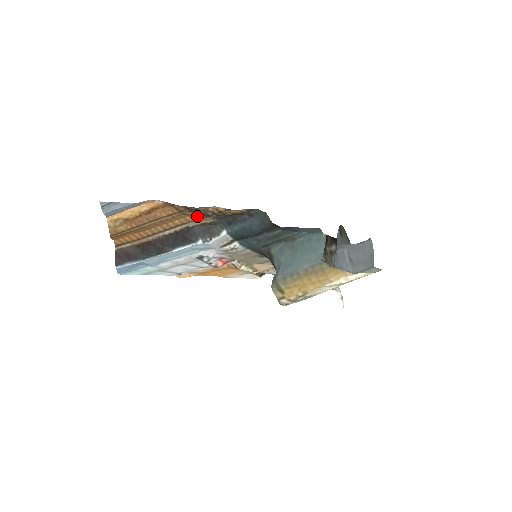
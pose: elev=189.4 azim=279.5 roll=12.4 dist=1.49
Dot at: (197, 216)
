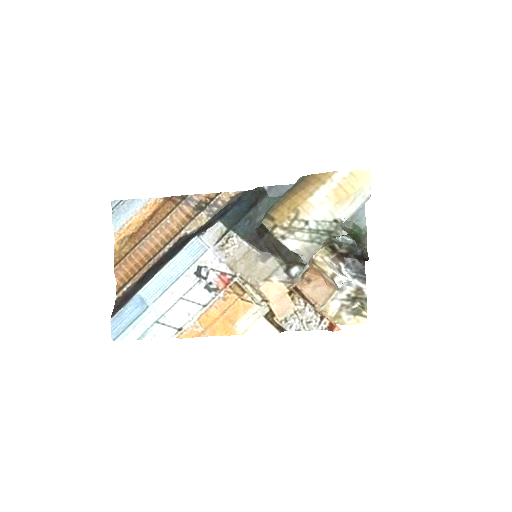
Dot at: (193, 213)
